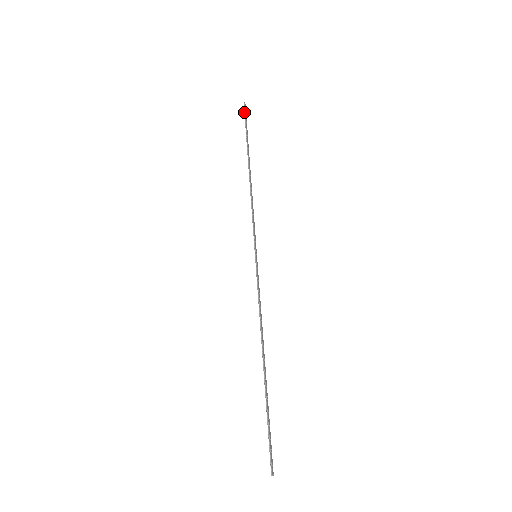
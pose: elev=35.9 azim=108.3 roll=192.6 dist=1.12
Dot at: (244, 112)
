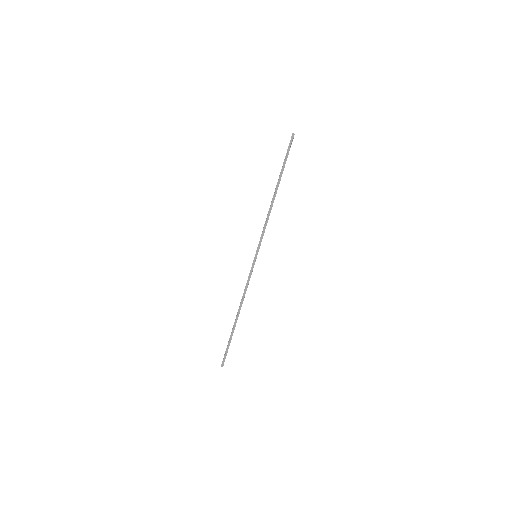
Dot at: (289, 143)
